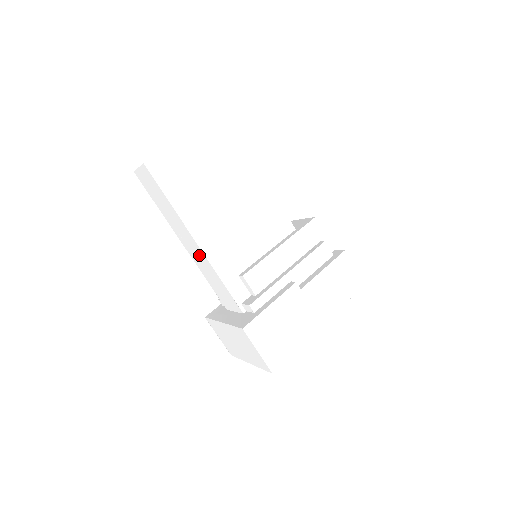
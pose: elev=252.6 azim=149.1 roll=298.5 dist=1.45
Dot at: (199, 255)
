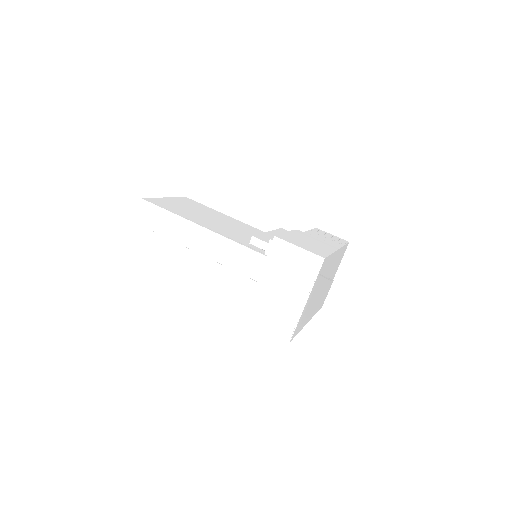
Dot at: (210, 243)
